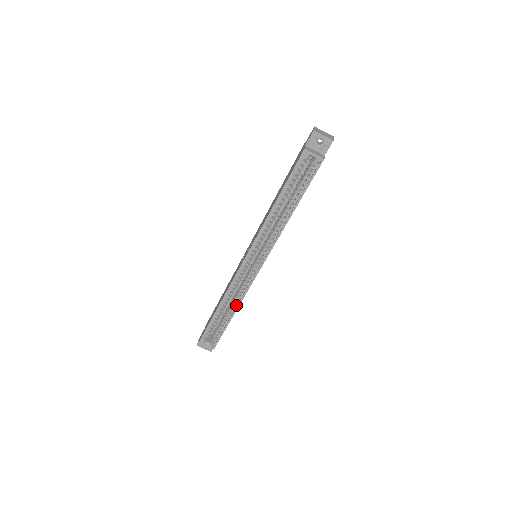
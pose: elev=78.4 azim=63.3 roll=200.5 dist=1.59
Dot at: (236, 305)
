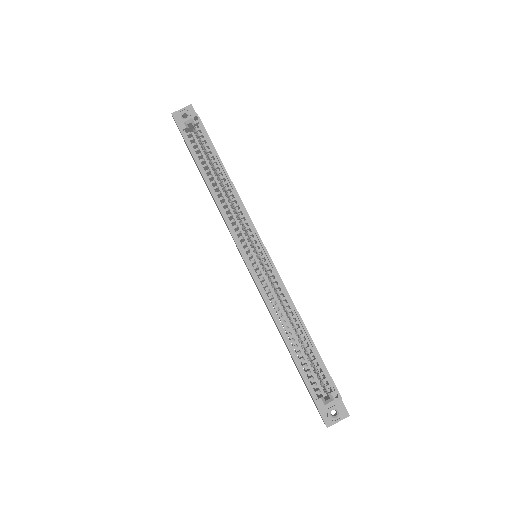
Dot at: (295, 316)
